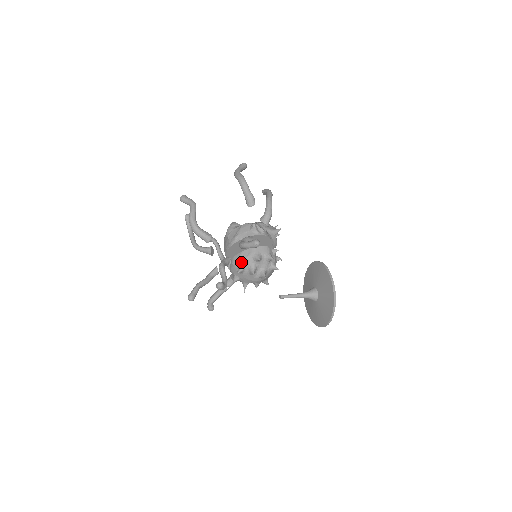
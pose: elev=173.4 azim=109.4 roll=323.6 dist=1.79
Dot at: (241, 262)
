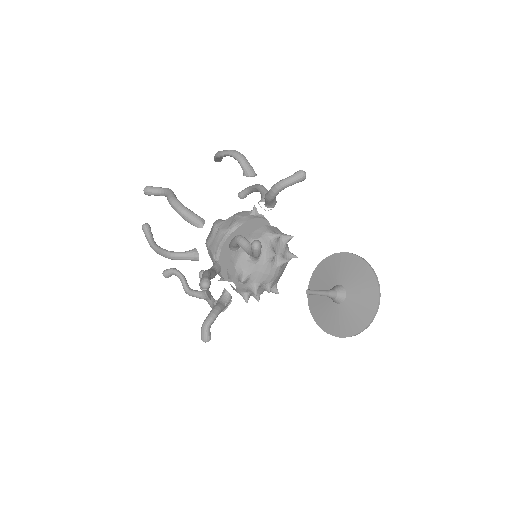
Dot at: occluded
